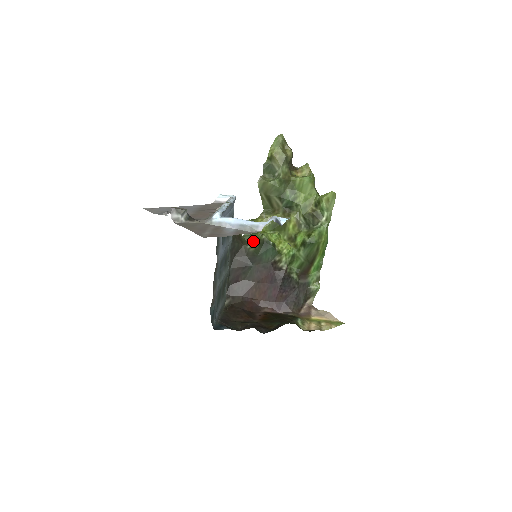
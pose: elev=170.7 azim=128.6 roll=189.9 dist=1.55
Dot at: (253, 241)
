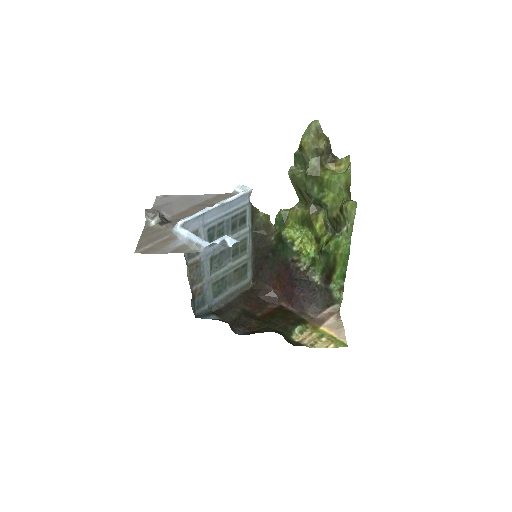
Dot at: (277, 234)
